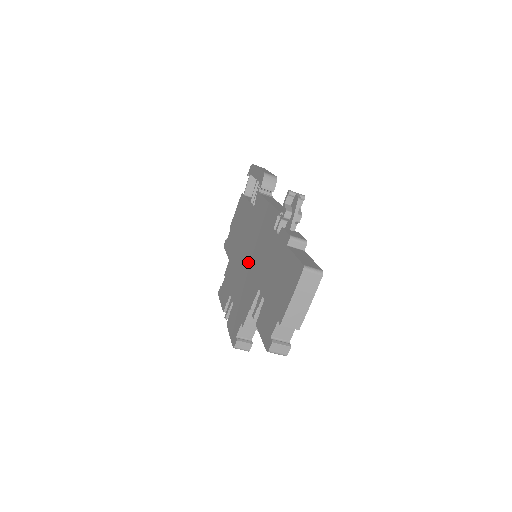
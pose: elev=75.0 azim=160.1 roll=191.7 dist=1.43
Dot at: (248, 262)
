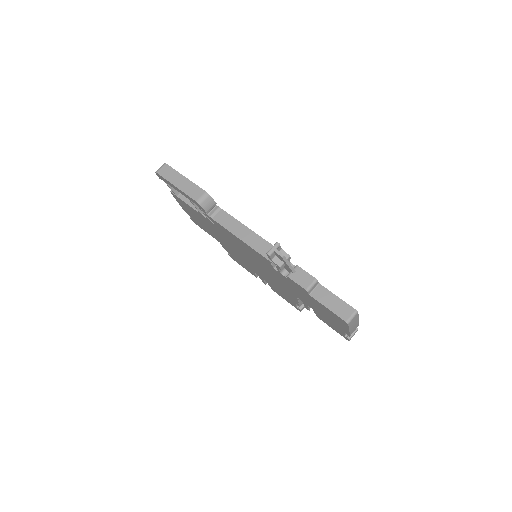
Dot at: (258, 267)
